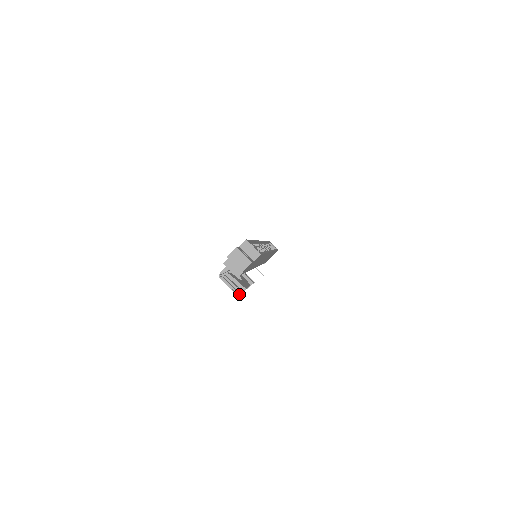
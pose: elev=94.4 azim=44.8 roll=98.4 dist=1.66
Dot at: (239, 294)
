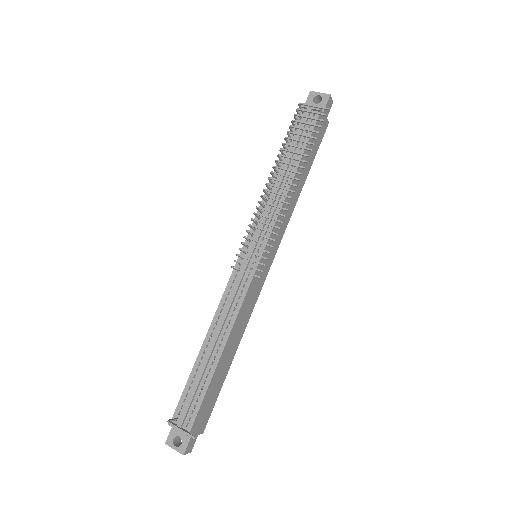
Dot at: (323, 120)
